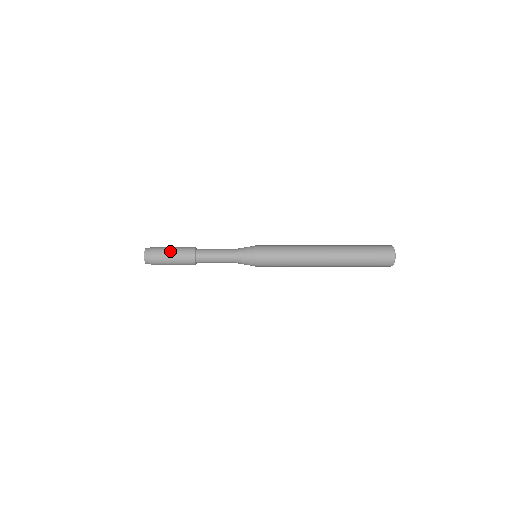
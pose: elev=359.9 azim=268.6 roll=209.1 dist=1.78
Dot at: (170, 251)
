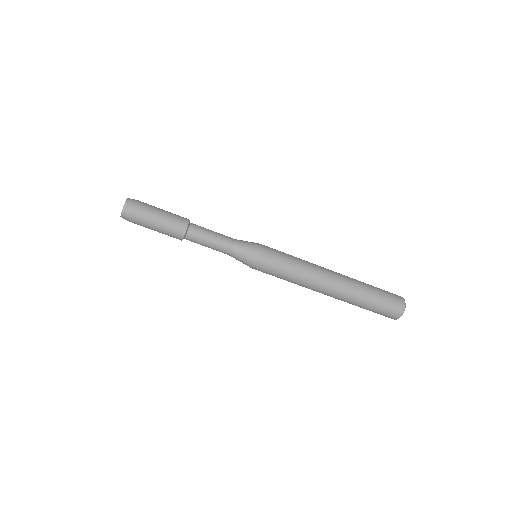
Dot at: (160, 210)
